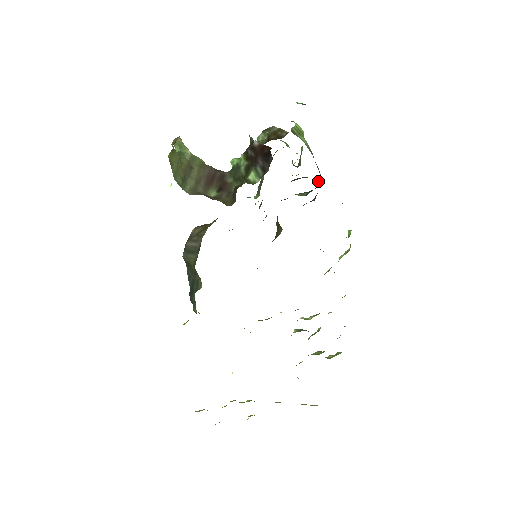
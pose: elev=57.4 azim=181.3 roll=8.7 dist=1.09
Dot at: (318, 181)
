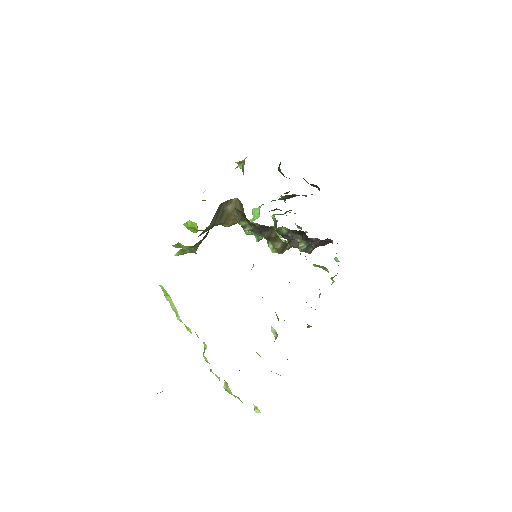
Dot at: occluded
